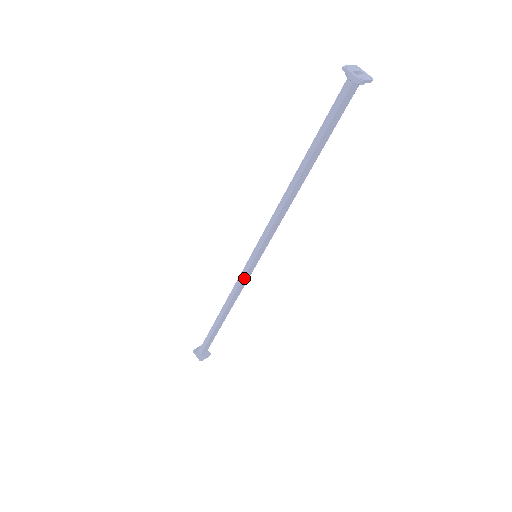
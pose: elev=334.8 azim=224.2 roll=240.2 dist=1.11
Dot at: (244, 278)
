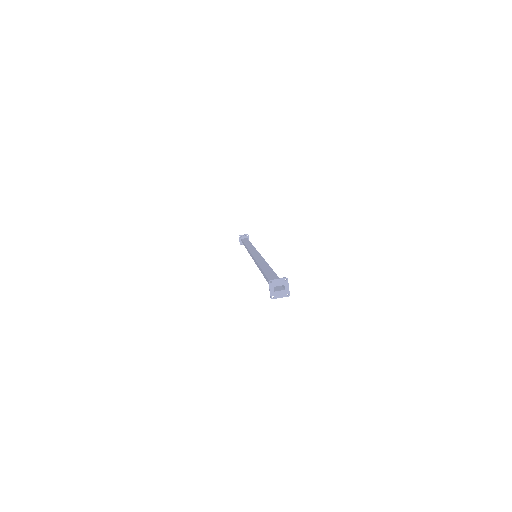
Dot at: occluded
